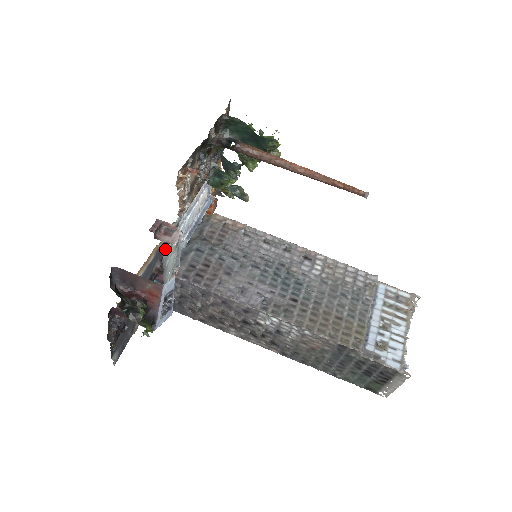
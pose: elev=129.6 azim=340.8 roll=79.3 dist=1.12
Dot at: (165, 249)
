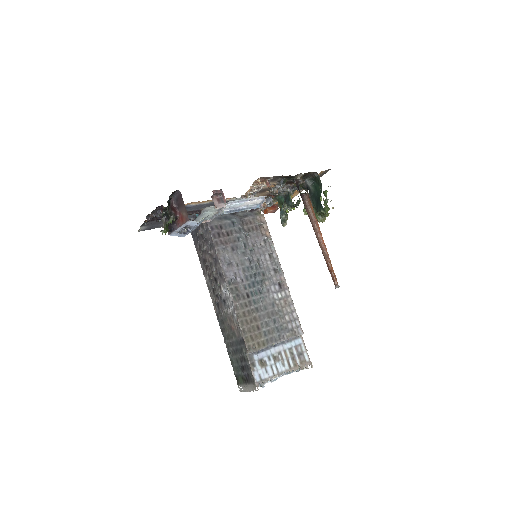
Dot at: occluded
